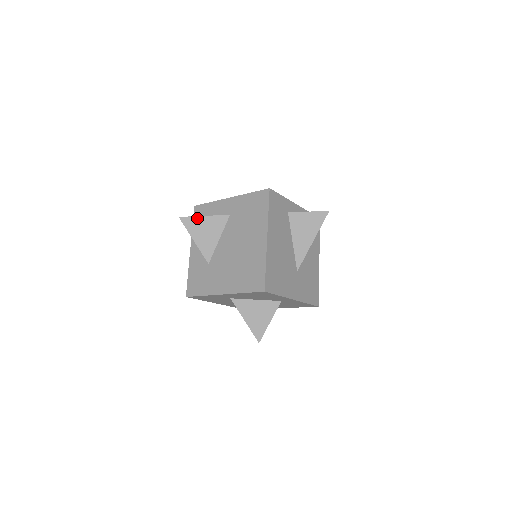
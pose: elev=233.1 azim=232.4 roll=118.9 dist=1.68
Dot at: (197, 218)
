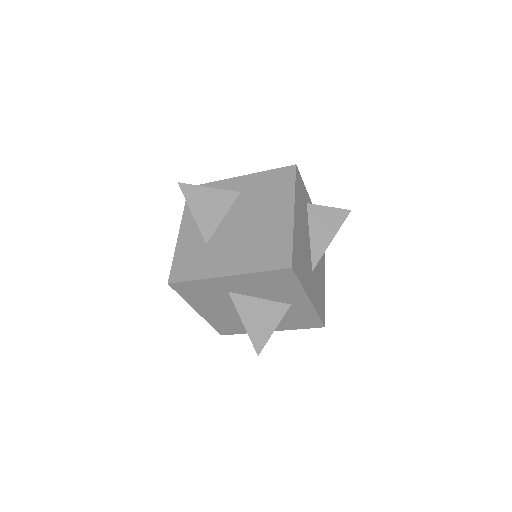
Dot at: (200, 188)
